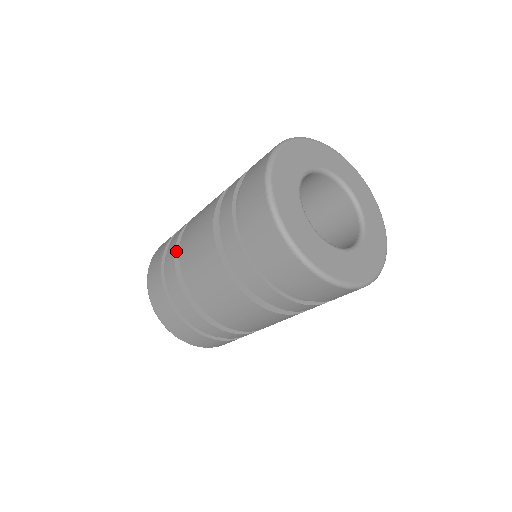
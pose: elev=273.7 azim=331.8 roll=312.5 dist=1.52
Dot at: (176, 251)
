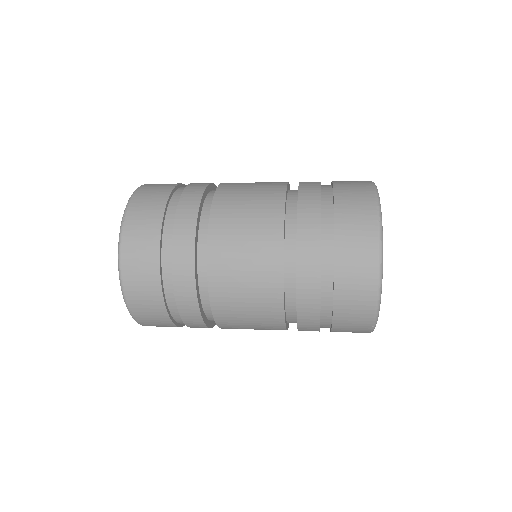
Dot at: (195, 267)
